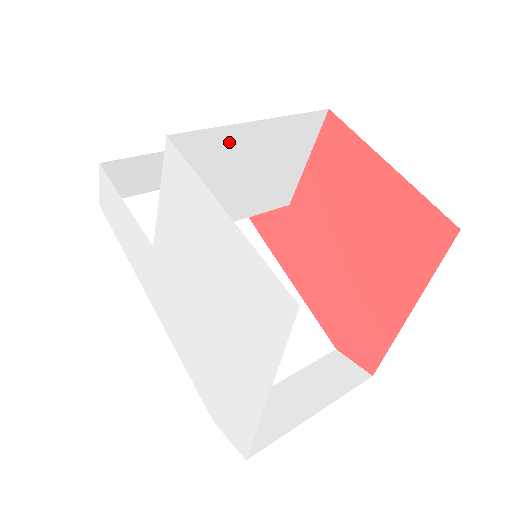
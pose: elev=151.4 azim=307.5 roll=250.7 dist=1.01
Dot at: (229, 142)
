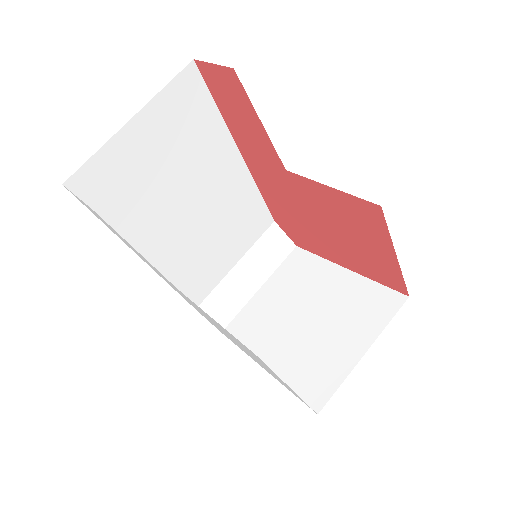
Dot at: occluded
